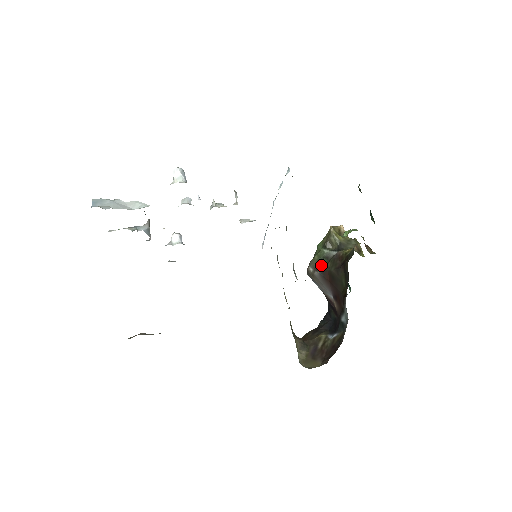
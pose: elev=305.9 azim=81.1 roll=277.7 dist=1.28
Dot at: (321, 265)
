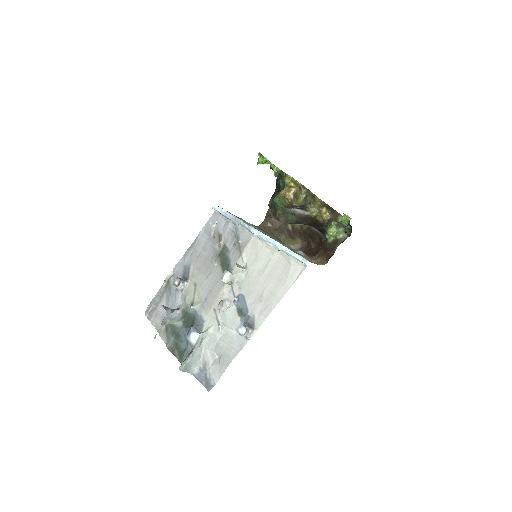
Dot at: (292, 220)
